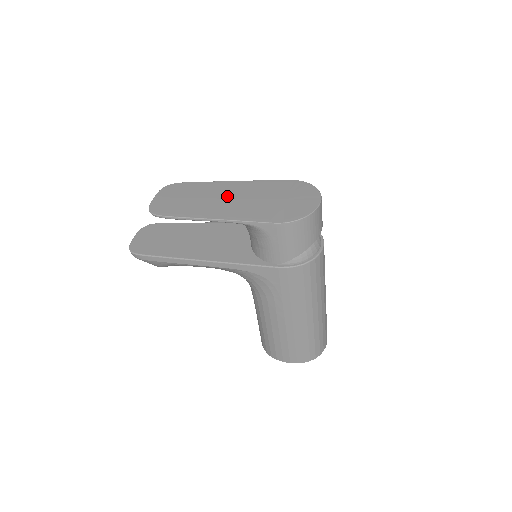
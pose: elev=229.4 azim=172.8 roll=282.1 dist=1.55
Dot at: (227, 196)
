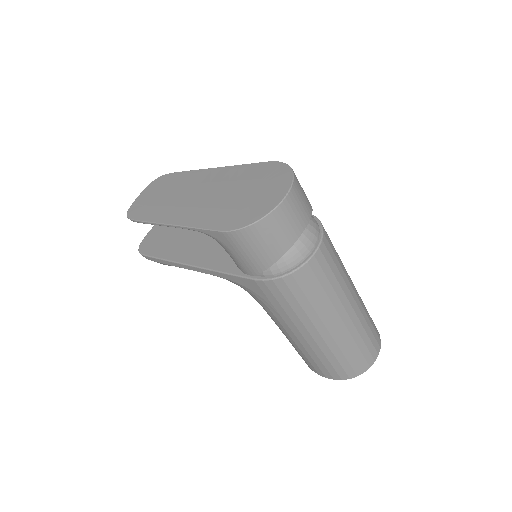
Dot at: (197, 191)
